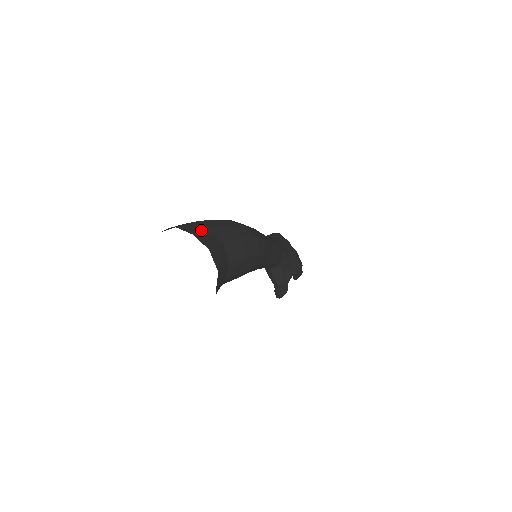
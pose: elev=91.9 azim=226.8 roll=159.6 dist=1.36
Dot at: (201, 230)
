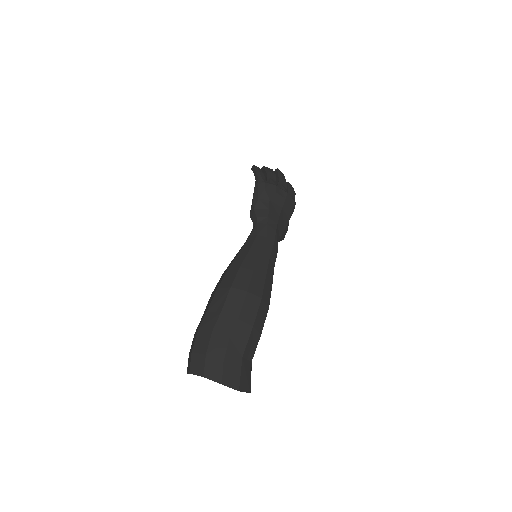
Dot at: (223, 364)
